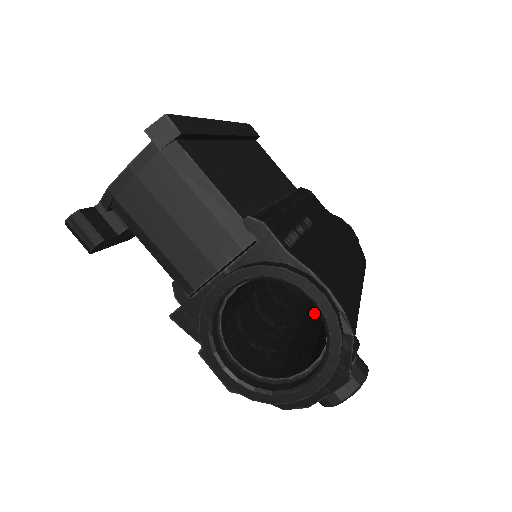
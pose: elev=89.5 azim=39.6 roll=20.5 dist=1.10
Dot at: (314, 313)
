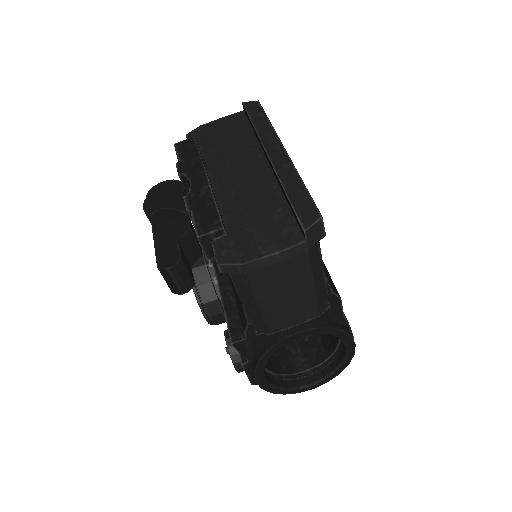
Dot at: occluded
